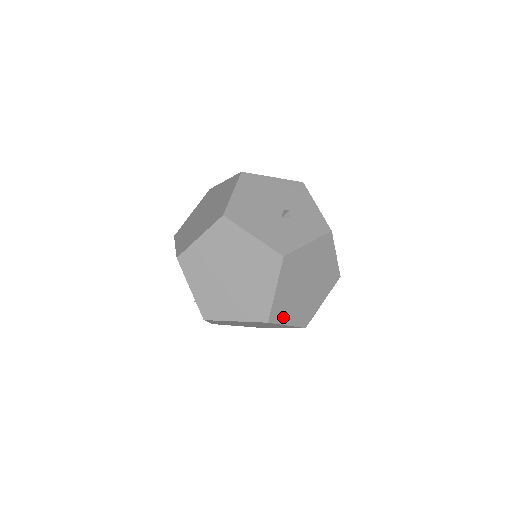
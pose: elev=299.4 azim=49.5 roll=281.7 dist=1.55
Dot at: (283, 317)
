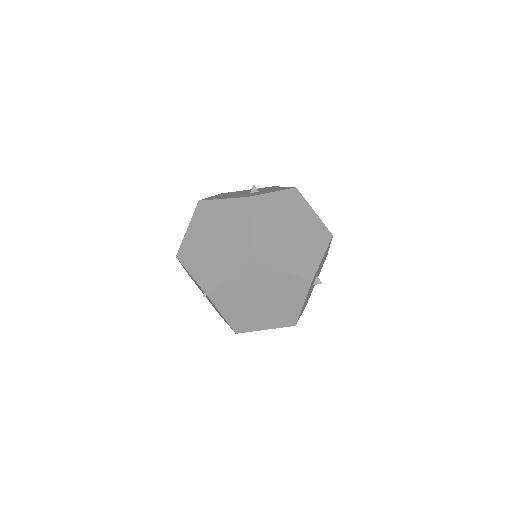
Dot at: (274, 259)
